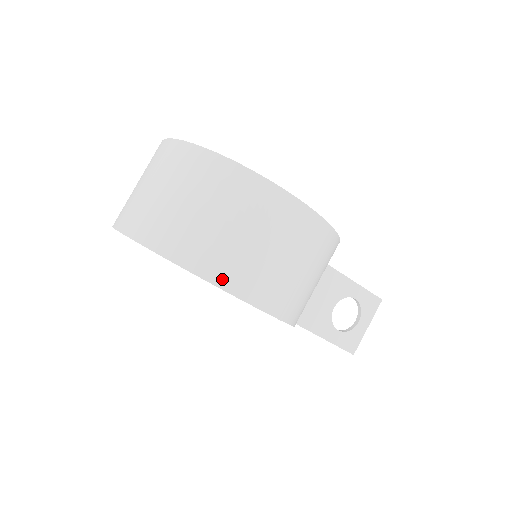
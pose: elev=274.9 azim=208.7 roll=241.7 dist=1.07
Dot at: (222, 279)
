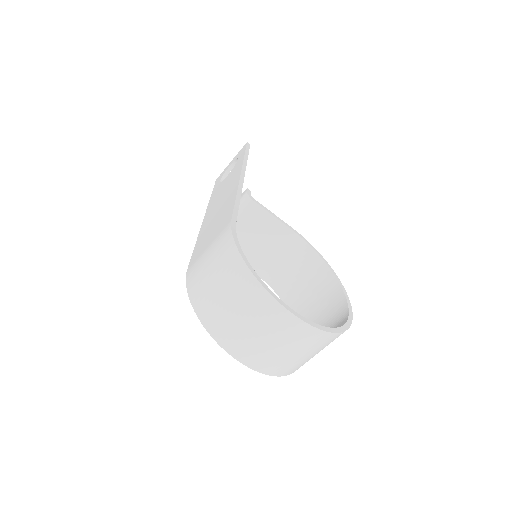
Dot at: occluded
